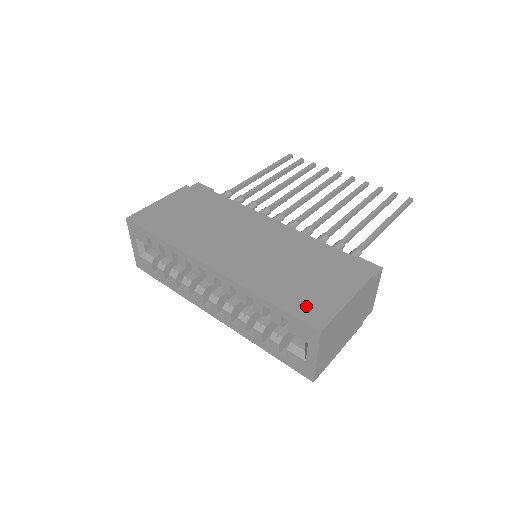
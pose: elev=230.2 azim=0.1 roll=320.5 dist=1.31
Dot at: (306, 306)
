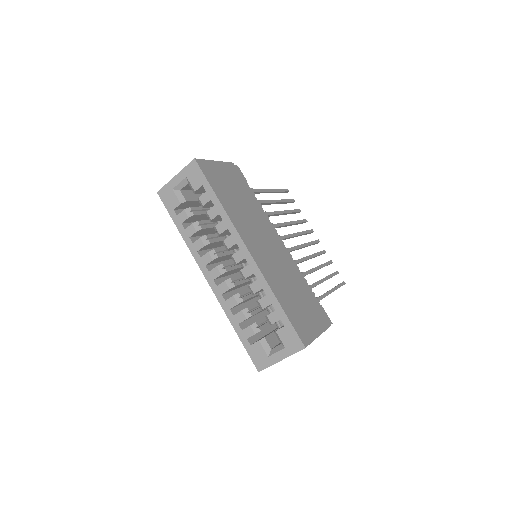
Dot at: (299, 323)
